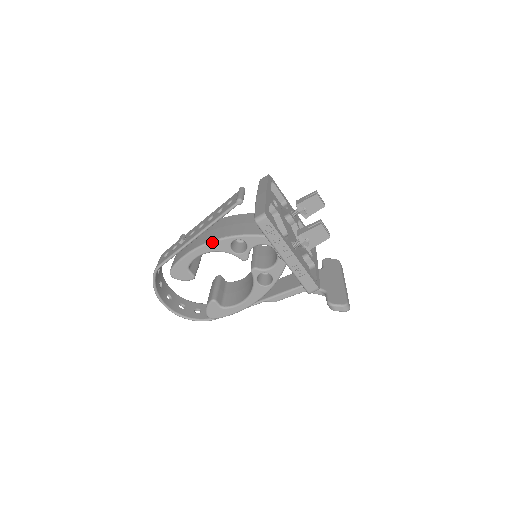
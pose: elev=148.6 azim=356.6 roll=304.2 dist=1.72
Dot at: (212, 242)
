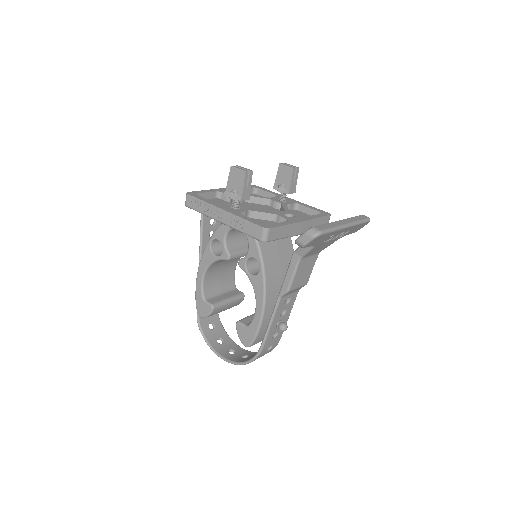
Dot at: (201, 259)
